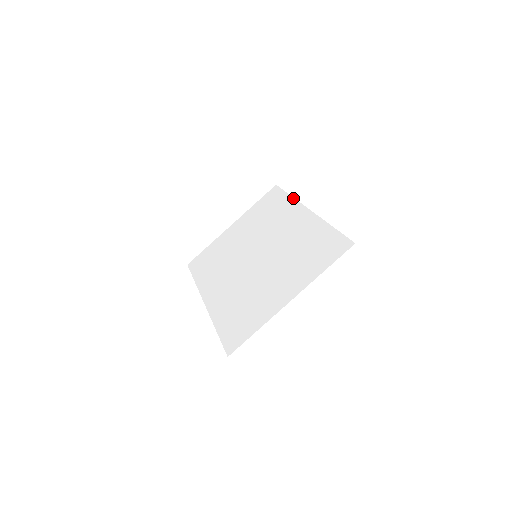
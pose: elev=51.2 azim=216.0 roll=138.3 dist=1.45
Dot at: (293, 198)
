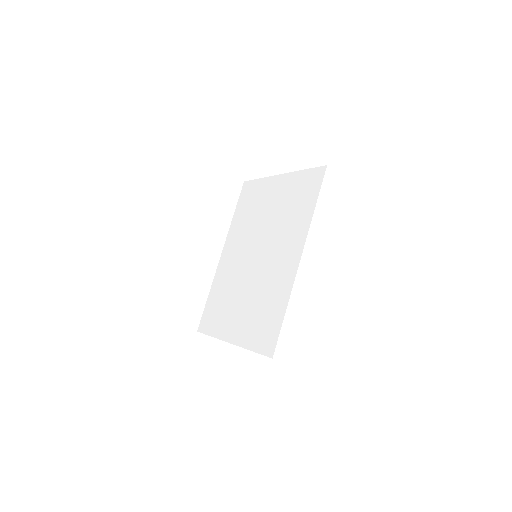
Dot at: (311, 219)
